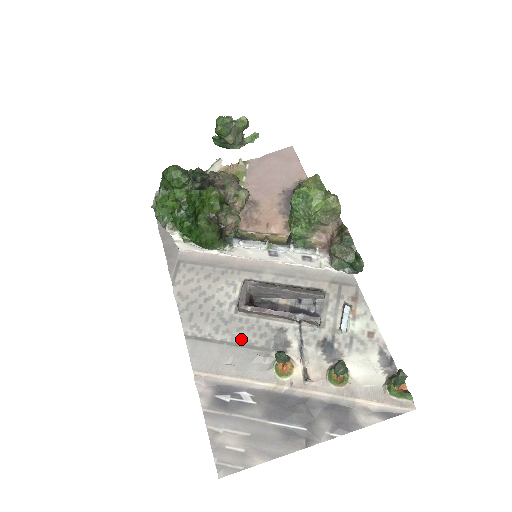
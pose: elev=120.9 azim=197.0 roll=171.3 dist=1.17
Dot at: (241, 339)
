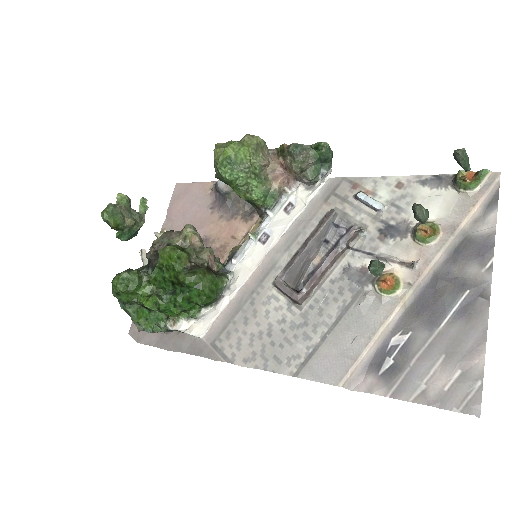
Dot at: (332, 316)
